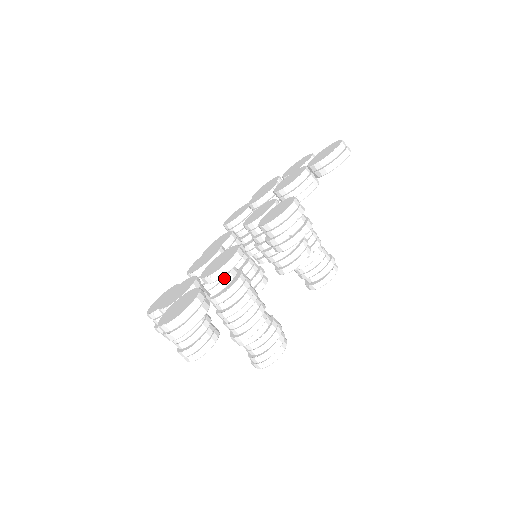
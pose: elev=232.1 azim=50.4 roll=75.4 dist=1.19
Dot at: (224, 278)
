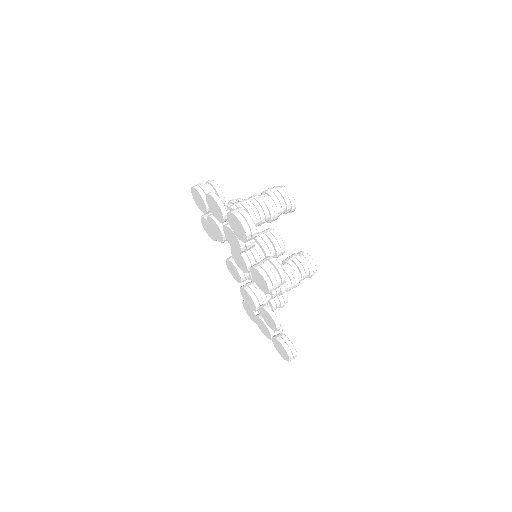
Dot at: (267, 298)
